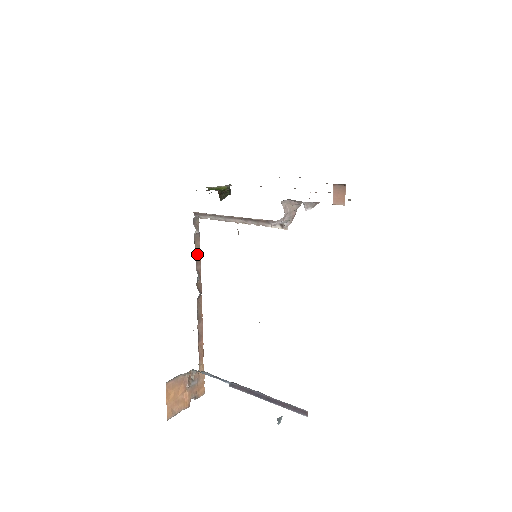
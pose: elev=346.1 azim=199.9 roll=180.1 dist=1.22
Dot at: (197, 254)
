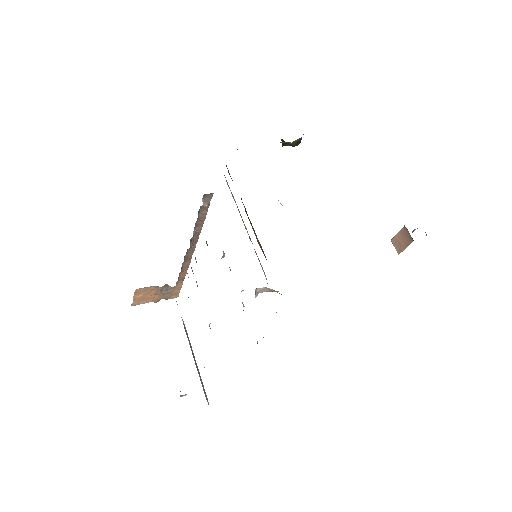
Dot at: (200, 219)
